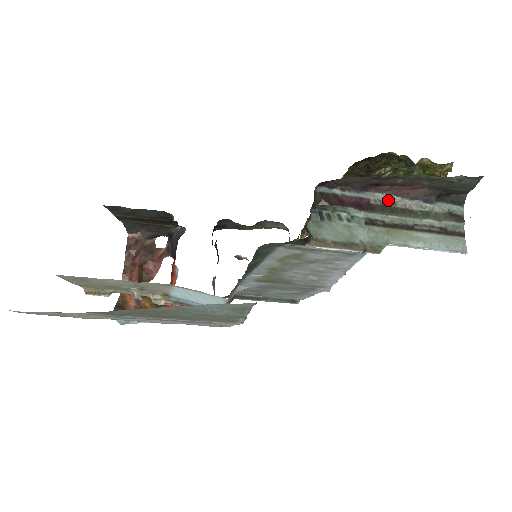
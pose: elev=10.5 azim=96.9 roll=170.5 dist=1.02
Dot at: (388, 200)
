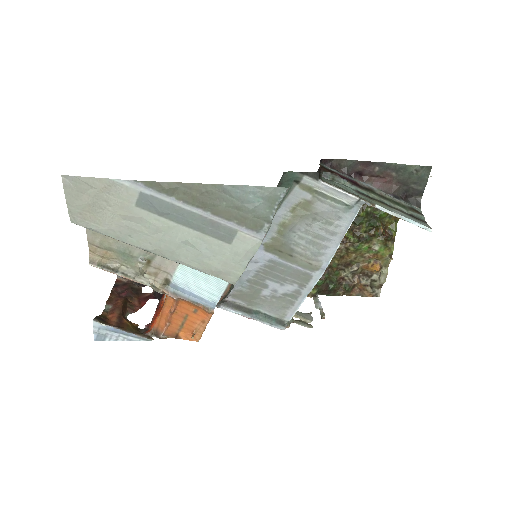
Dot at: (369, 187)
